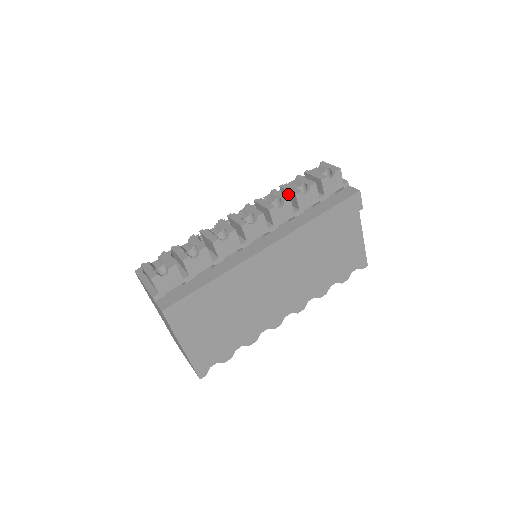
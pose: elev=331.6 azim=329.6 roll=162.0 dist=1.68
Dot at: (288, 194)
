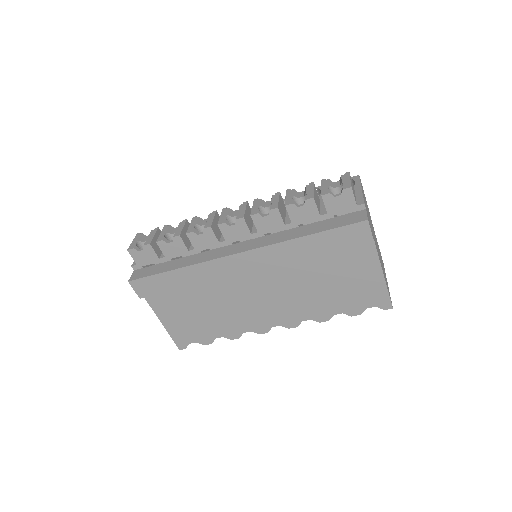
Dot at: occluded
